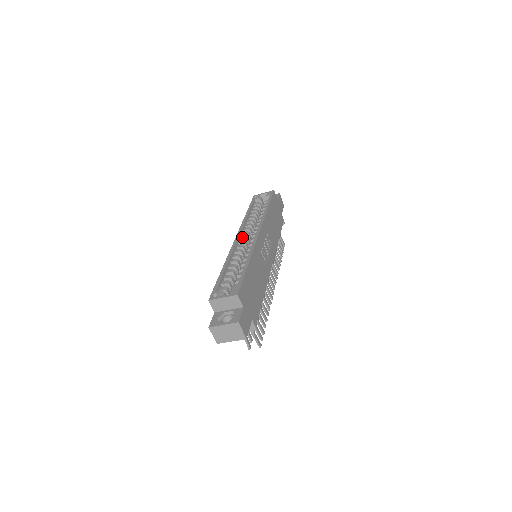
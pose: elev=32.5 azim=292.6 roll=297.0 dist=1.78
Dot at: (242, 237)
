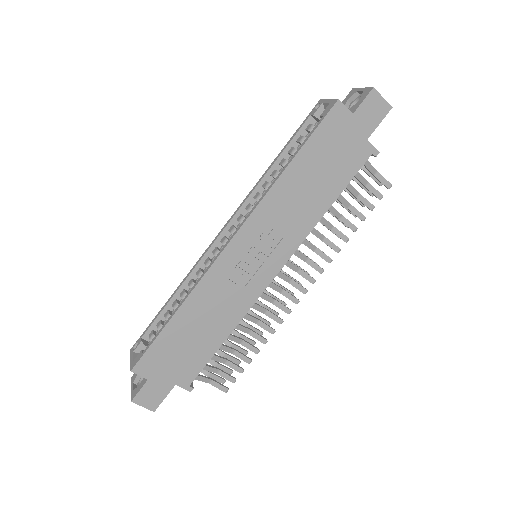
Dot at: (230, 229)
